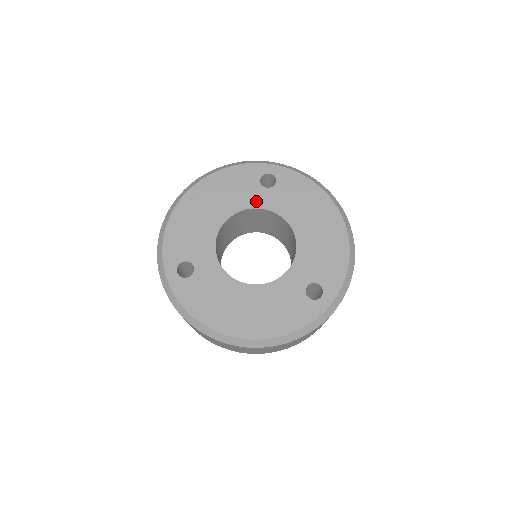
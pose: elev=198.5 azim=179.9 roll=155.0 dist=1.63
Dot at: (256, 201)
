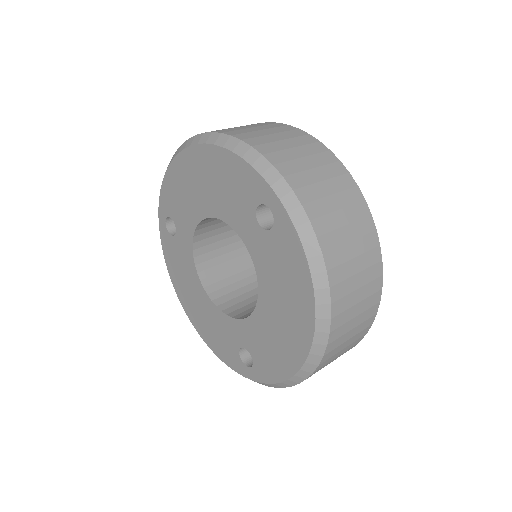
Dot at: (242, 227)
